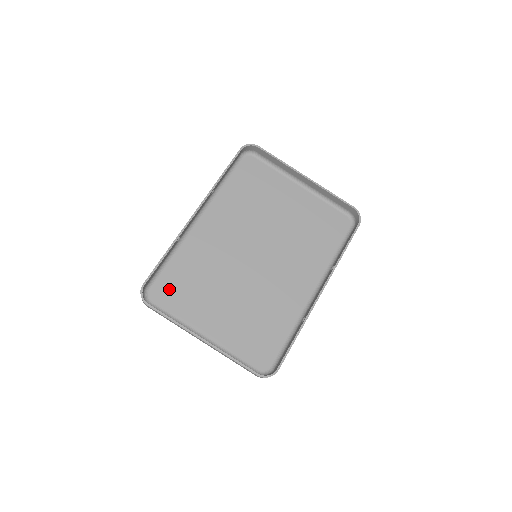
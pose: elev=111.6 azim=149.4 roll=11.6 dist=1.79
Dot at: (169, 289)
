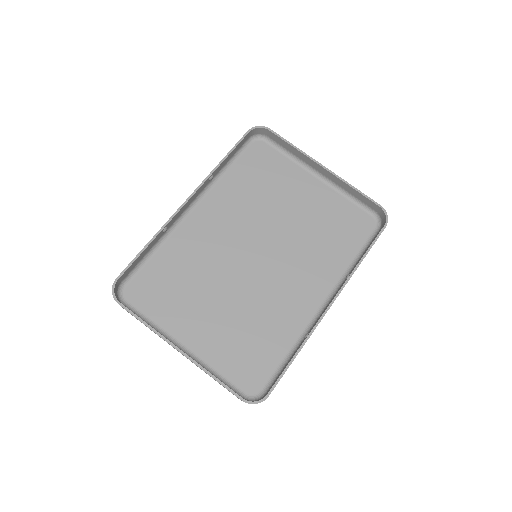
Dot at: (149, 287)
